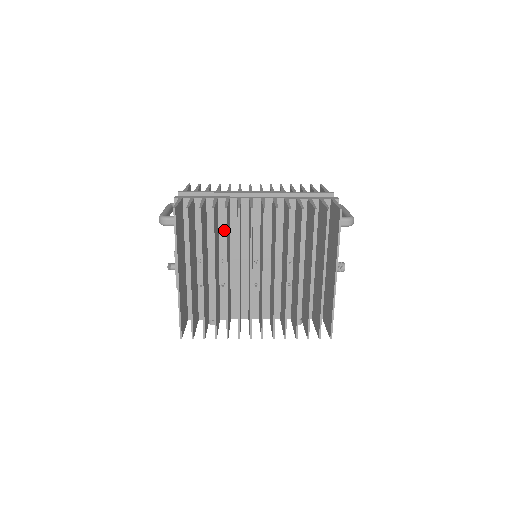
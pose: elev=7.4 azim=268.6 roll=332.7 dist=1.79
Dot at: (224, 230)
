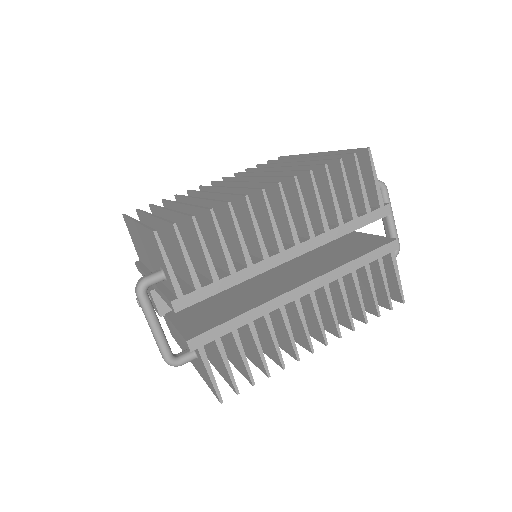
Dot at: occluded
